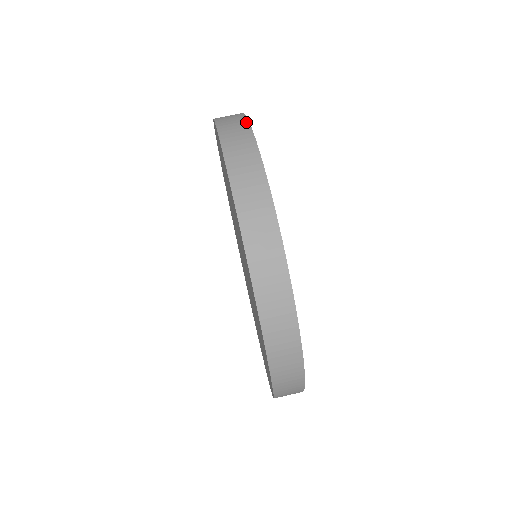
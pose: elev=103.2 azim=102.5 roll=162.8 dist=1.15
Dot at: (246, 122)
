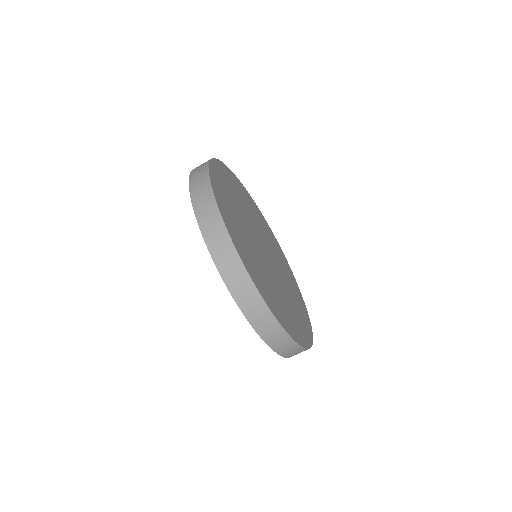
Dot at: (207, 165)
